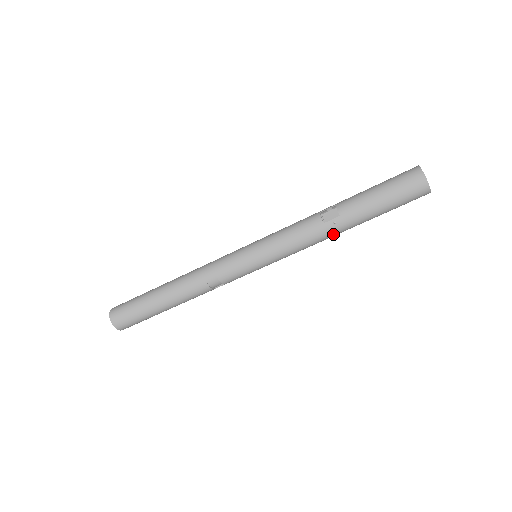
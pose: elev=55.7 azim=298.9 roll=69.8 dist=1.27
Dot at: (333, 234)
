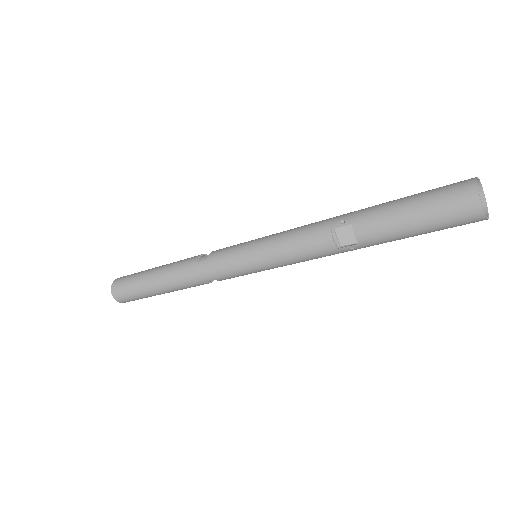
Dot at: occluded
